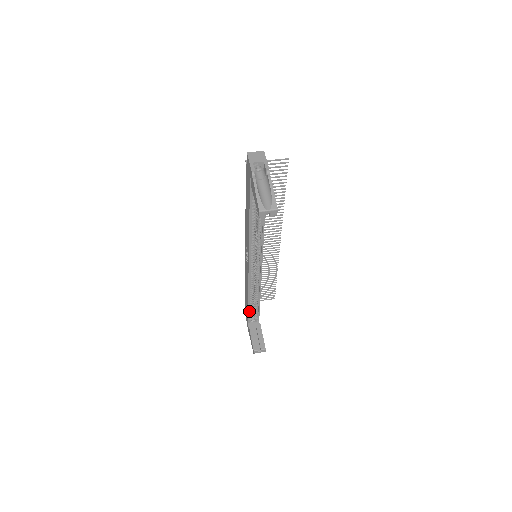
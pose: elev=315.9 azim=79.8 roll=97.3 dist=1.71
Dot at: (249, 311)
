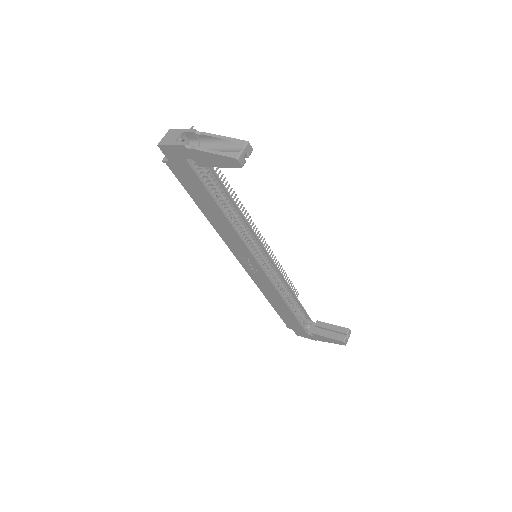
Dot at: (298, 321)
